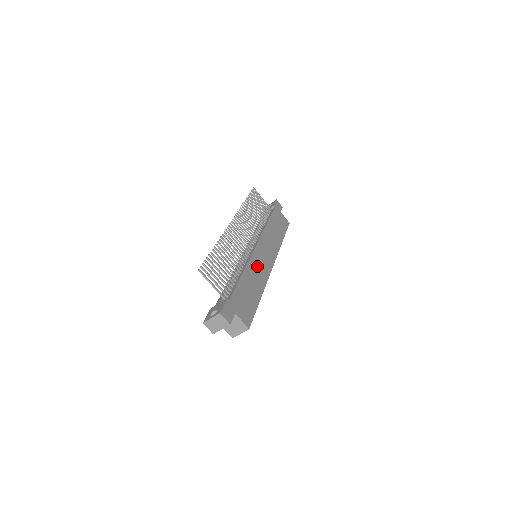
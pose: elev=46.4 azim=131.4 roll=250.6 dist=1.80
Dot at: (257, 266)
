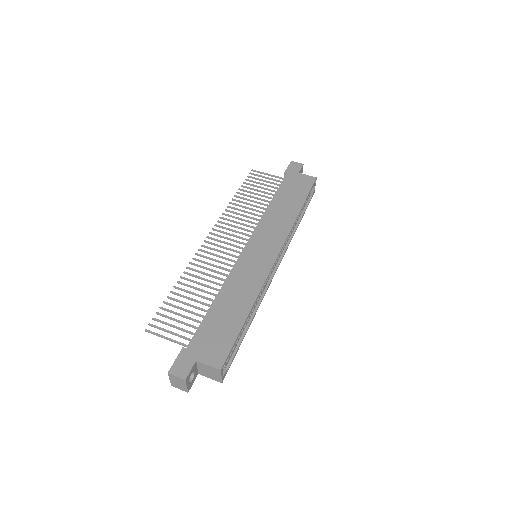
Dot at: (244, 274)
